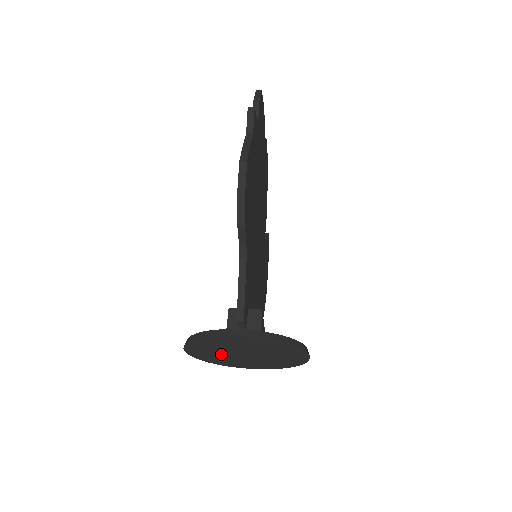
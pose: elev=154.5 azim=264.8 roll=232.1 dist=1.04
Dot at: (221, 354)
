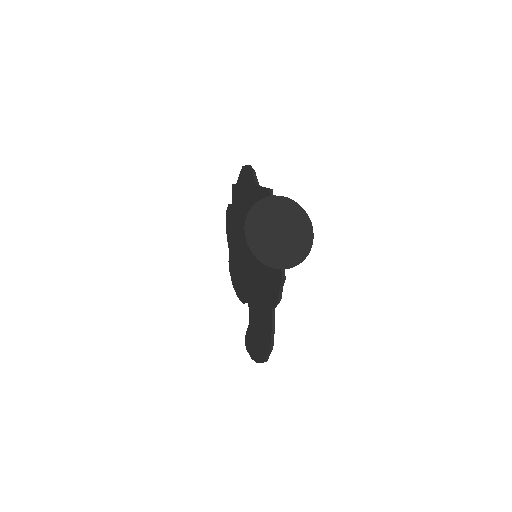
Dot at: (266, 236)
